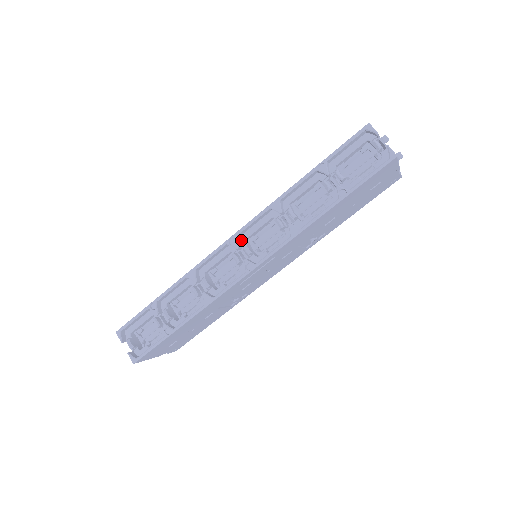
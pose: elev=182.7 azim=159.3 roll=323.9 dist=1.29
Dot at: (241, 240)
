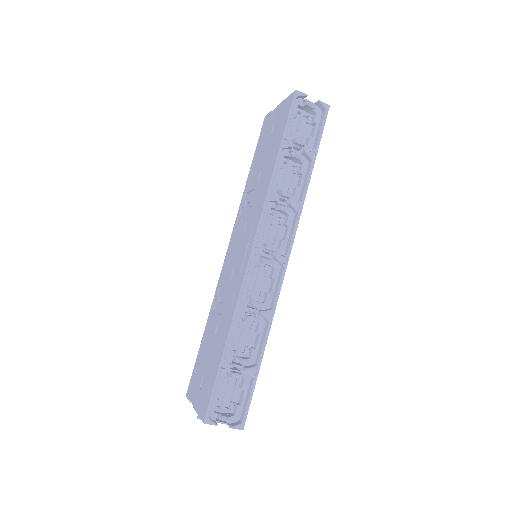
Dot at: occluded
